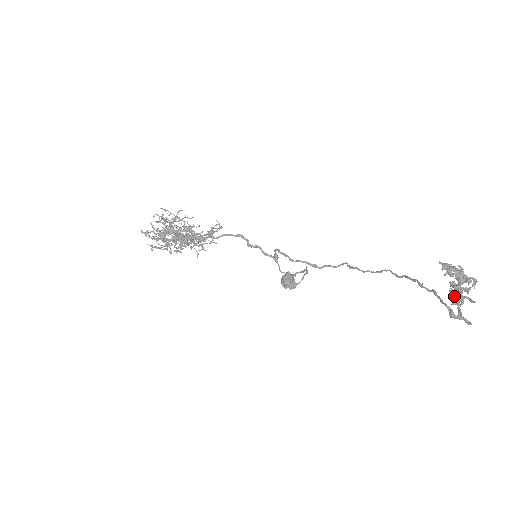
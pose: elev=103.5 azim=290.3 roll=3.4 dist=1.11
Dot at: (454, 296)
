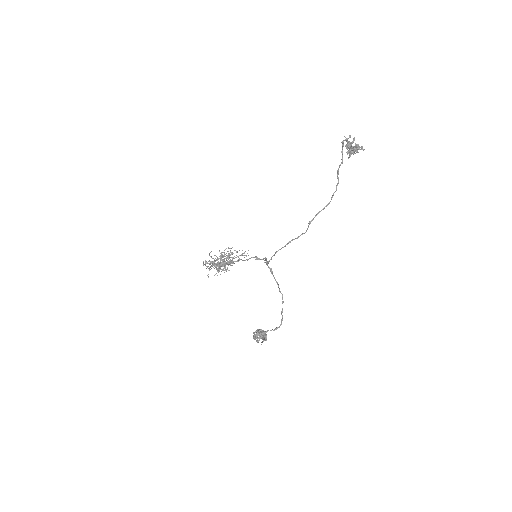
Dot at: (348, 148)
